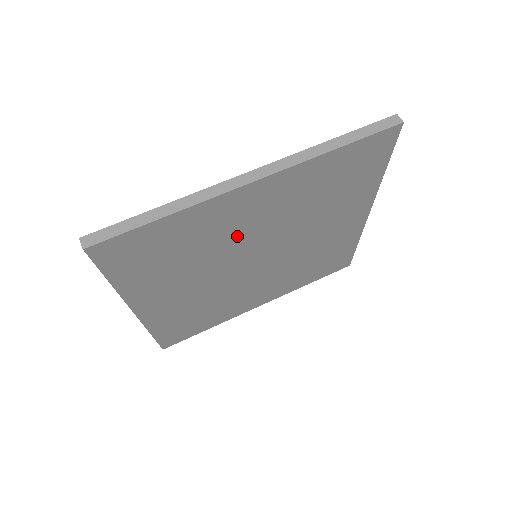
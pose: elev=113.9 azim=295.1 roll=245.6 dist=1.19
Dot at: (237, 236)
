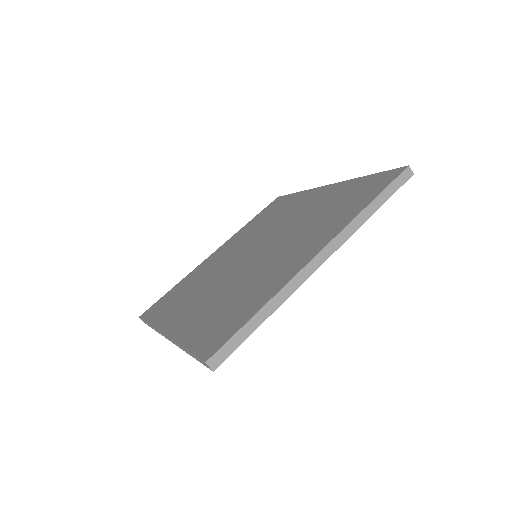
Dot at: occluded
